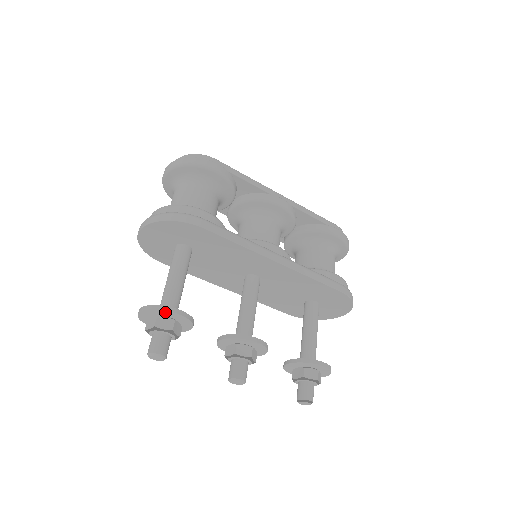
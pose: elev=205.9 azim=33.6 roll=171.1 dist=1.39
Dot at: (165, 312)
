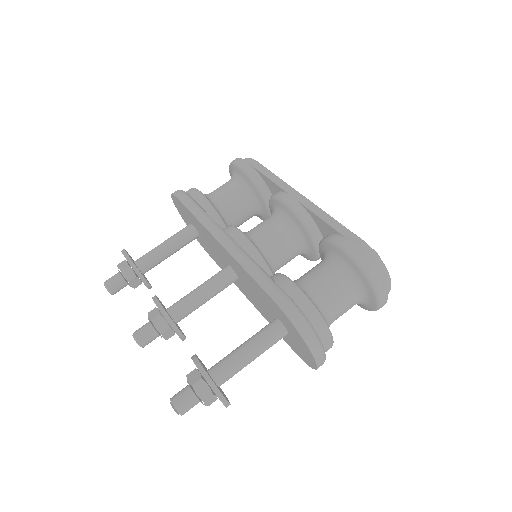
Dot at: occluded
